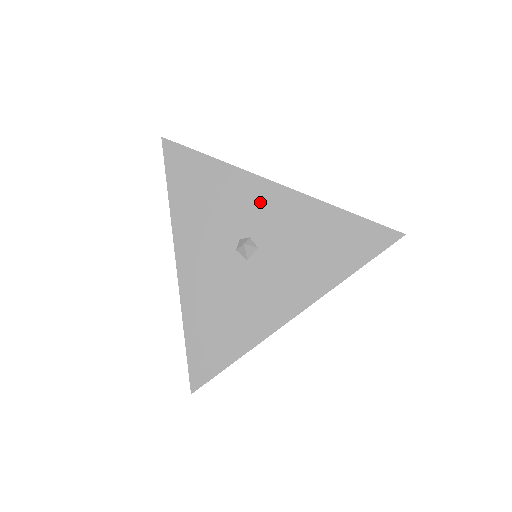
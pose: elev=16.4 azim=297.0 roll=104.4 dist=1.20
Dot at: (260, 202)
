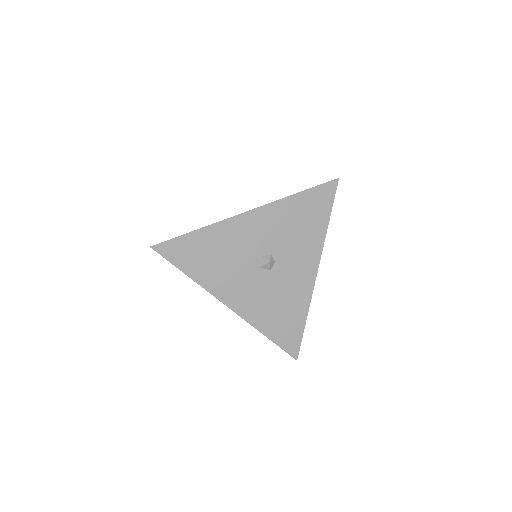
Dot at: occluded
